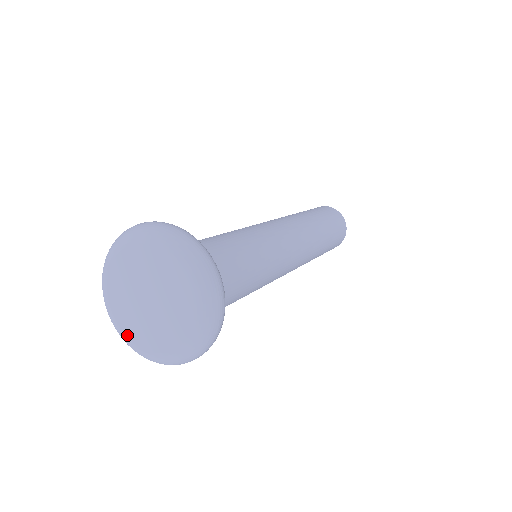
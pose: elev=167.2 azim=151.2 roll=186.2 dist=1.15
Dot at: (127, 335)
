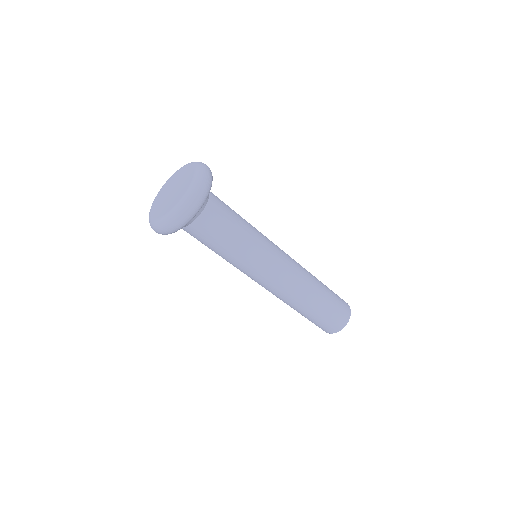
Dot at: (155, 217)
